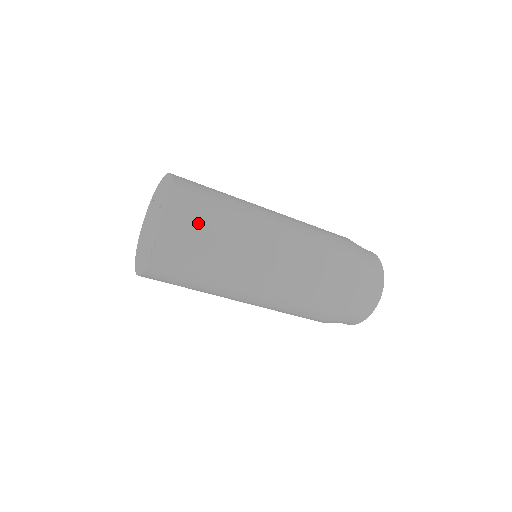
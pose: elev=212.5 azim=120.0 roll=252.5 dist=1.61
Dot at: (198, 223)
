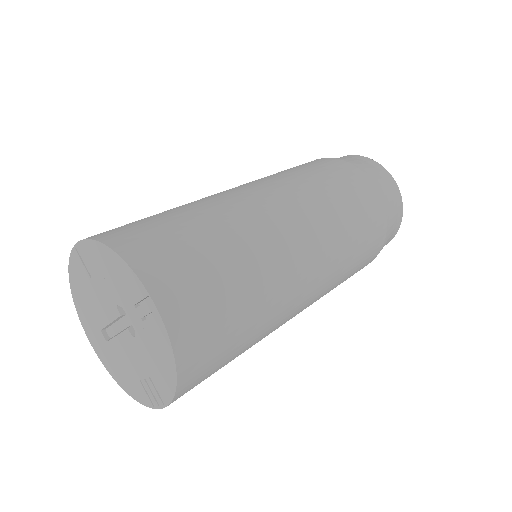
Dot at: (218, 342)
